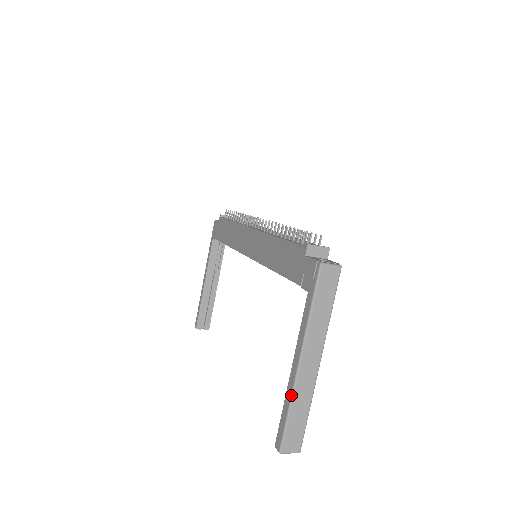
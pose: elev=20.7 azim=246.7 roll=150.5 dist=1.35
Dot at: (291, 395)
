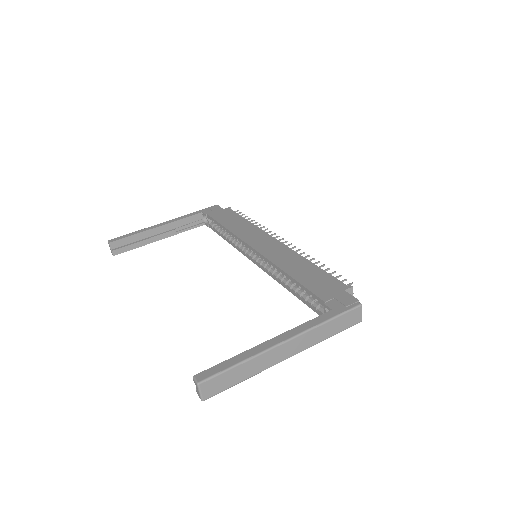
Dot at: (255, 355)
